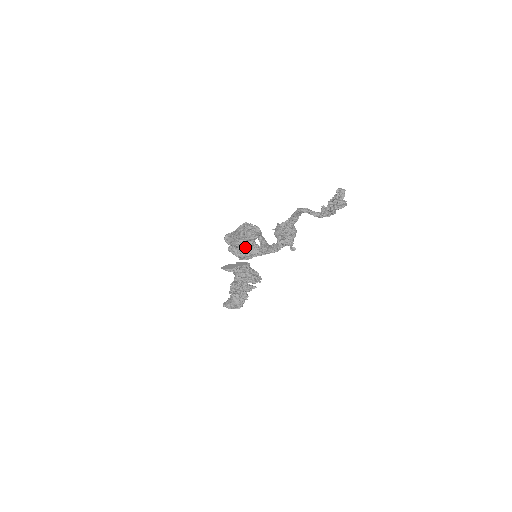
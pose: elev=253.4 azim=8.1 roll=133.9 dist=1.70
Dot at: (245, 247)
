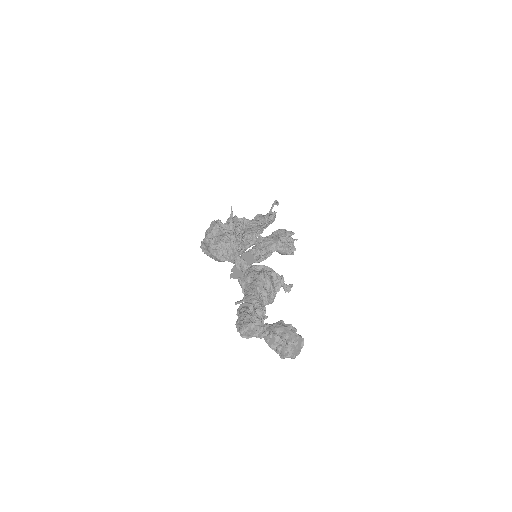
Dot at: occluded
